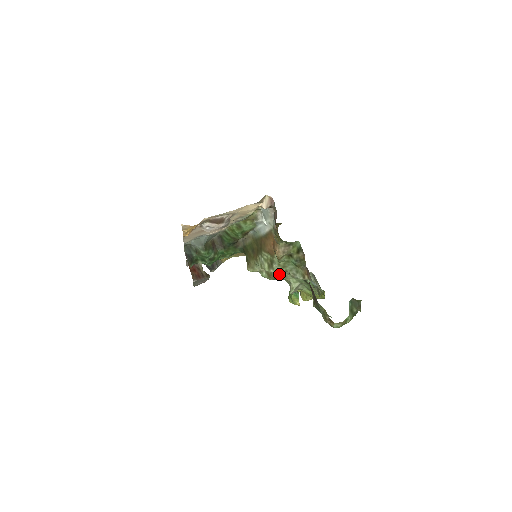
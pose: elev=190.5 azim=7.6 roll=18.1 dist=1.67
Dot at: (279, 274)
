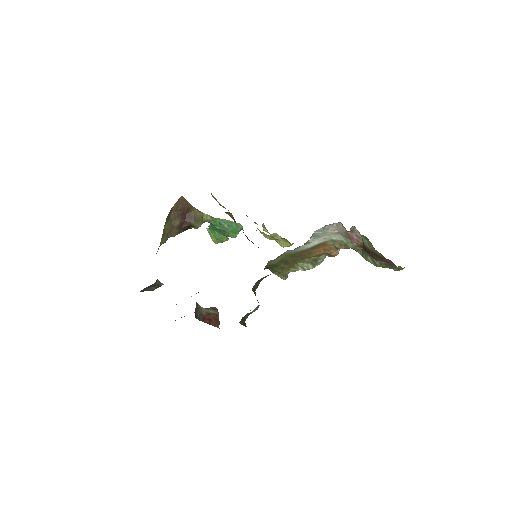
Dot at: occluded
